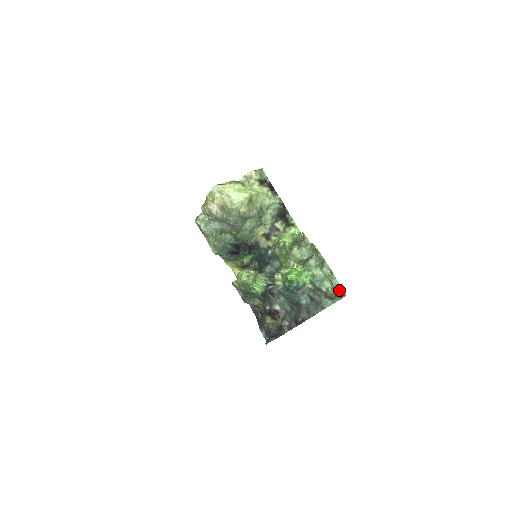
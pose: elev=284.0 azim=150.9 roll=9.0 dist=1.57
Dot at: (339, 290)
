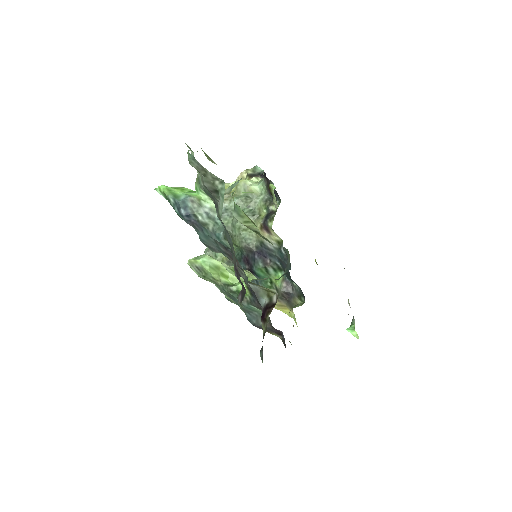
Dot at: (188, 157)
